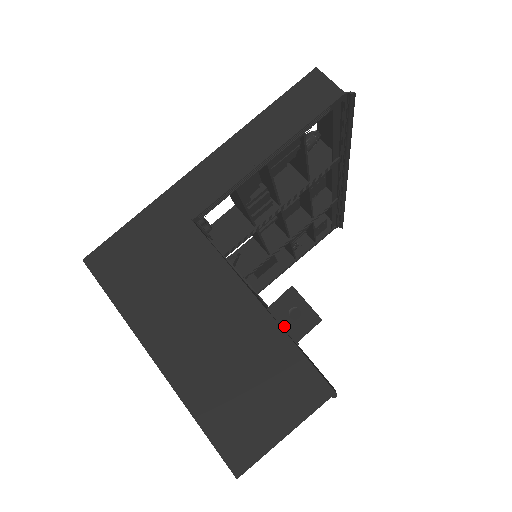
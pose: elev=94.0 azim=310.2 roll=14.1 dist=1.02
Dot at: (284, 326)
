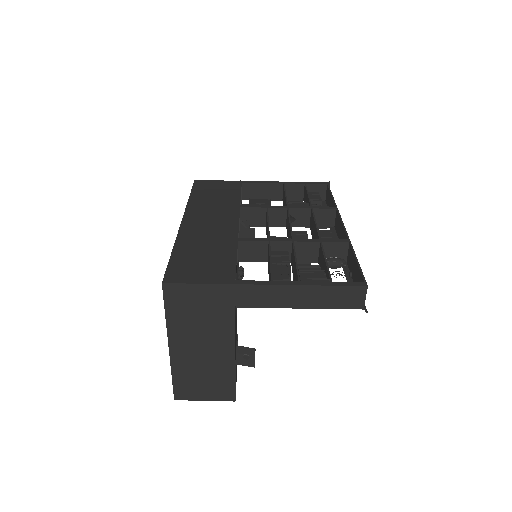
Dot at: (237, 356)
